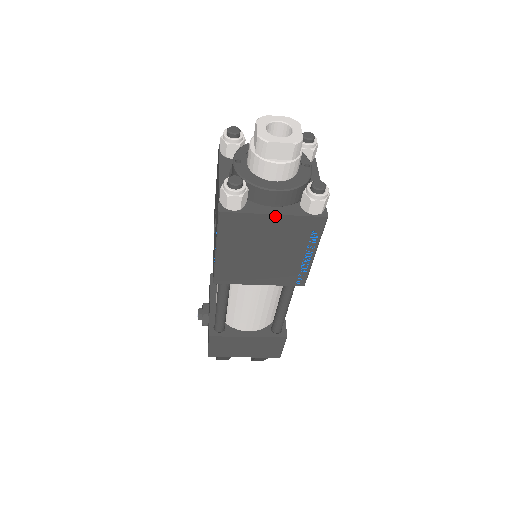
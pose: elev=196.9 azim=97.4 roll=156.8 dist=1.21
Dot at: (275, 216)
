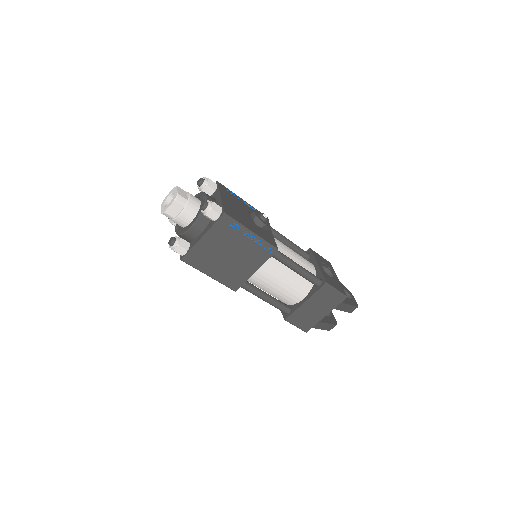
Dot at: (203, 237)
